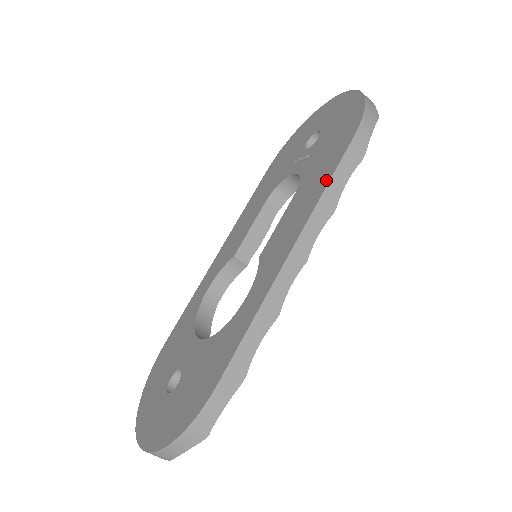
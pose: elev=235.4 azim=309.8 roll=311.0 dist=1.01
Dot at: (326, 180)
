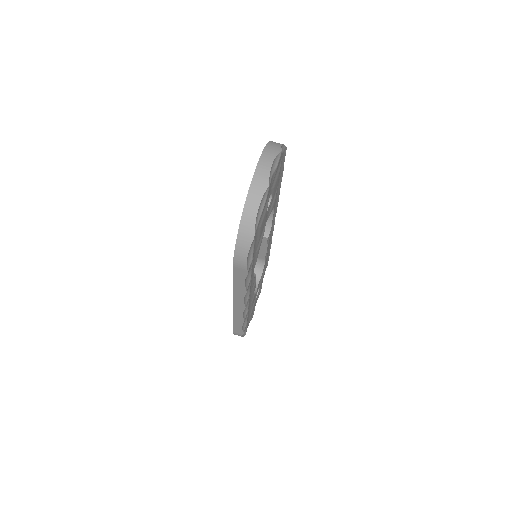
Dot at: occluded
